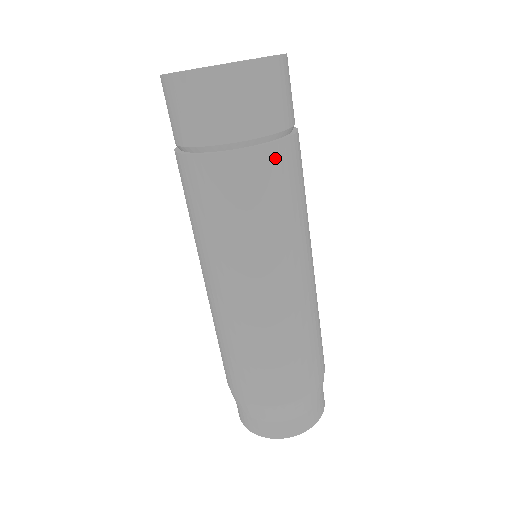
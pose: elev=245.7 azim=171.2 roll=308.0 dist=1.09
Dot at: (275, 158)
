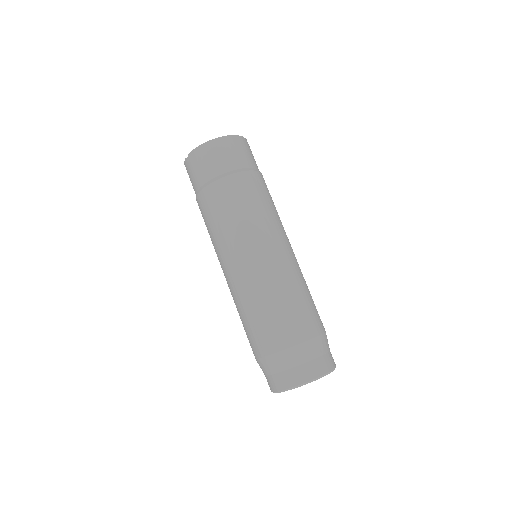
Dot at: (236, 182)
